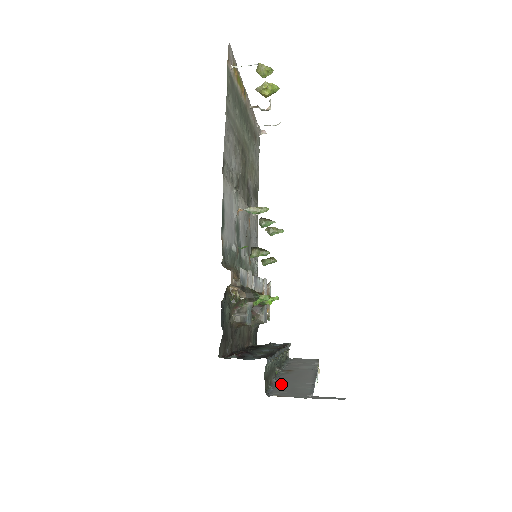
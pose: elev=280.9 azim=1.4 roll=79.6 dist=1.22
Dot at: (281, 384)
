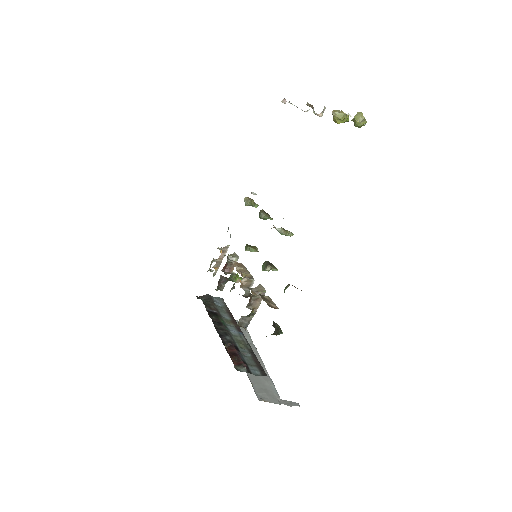
Dot at: (252, 376)
